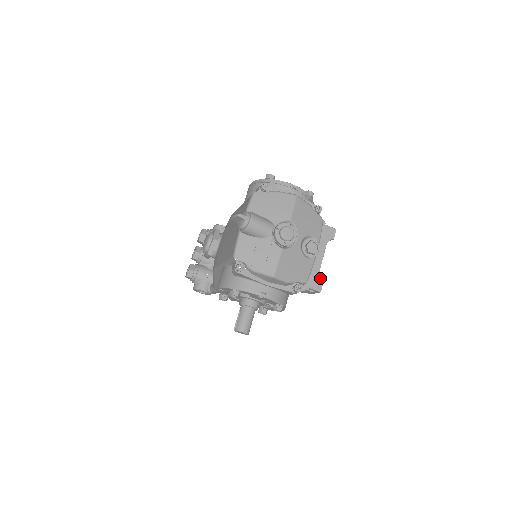
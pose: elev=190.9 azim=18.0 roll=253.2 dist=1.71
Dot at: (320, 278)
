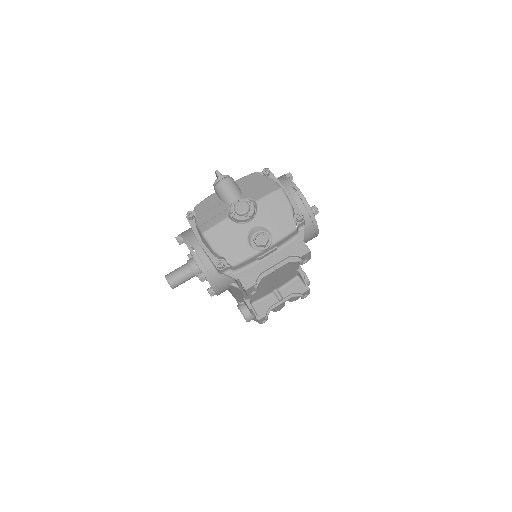
Dot at: (256, 278)
